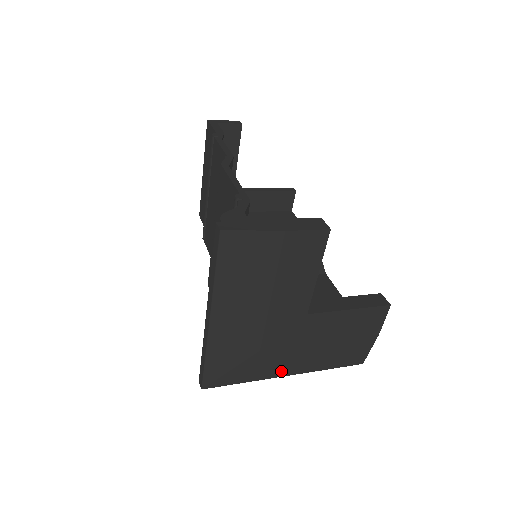
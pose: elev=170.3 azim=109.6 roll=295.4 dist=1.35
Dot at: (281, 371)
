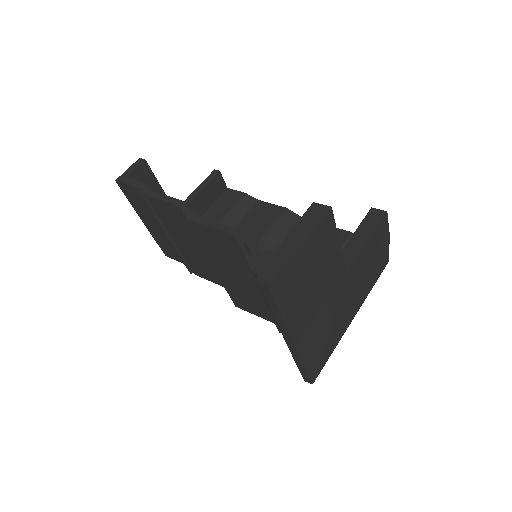
Dot at: (349, 321)
